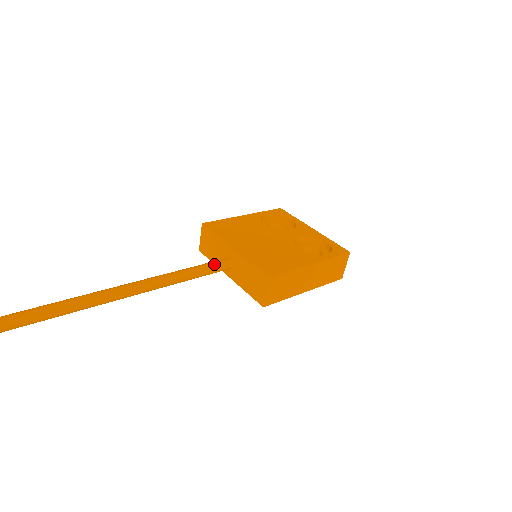
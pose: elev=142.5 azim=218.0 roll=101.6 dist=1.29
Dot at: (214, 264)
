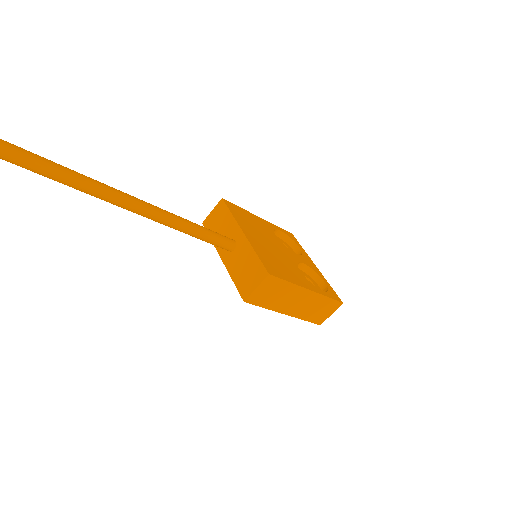
Dot at: (219, 235)
